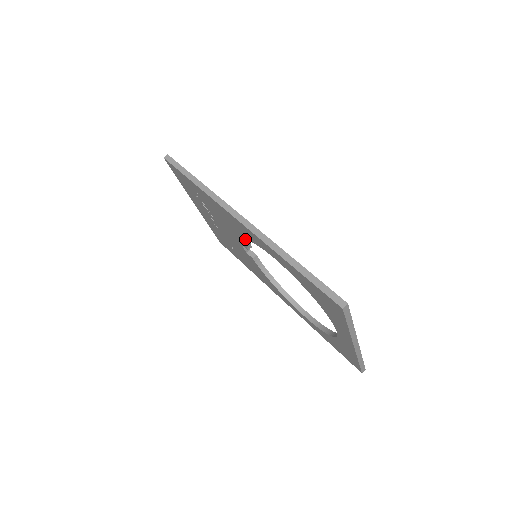
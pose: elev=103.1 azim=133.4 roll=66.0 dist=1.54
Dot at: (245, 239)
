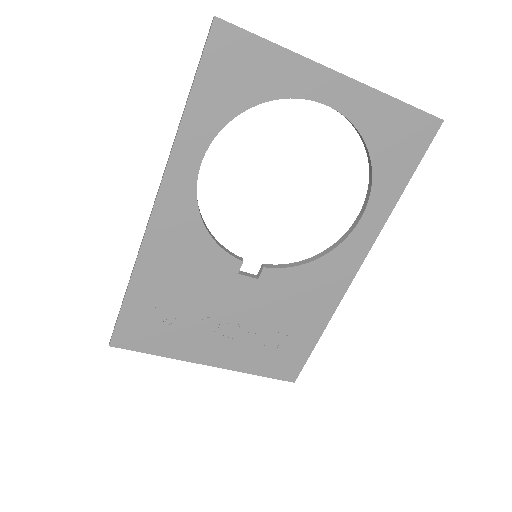
Dot at: (205, 236)
